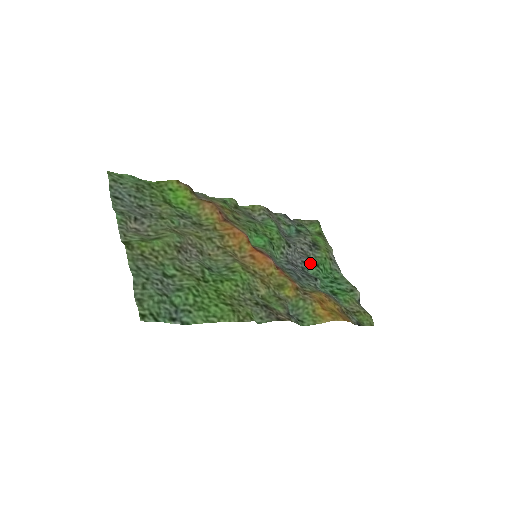
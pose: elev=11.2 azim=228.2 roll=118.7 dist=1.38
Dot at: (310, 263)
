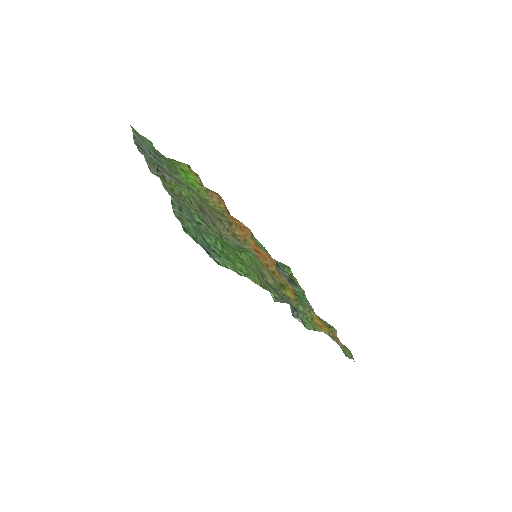
Dot at: occluded
